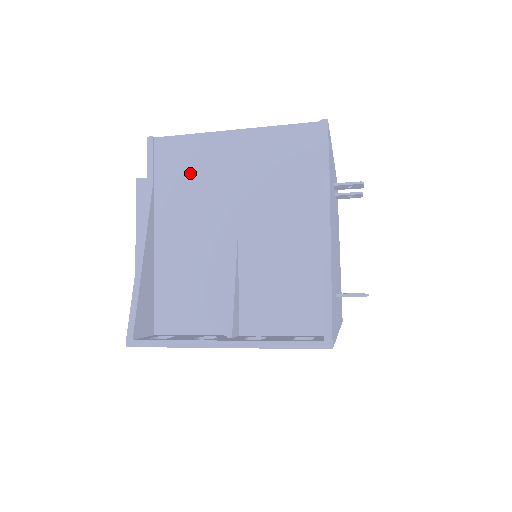
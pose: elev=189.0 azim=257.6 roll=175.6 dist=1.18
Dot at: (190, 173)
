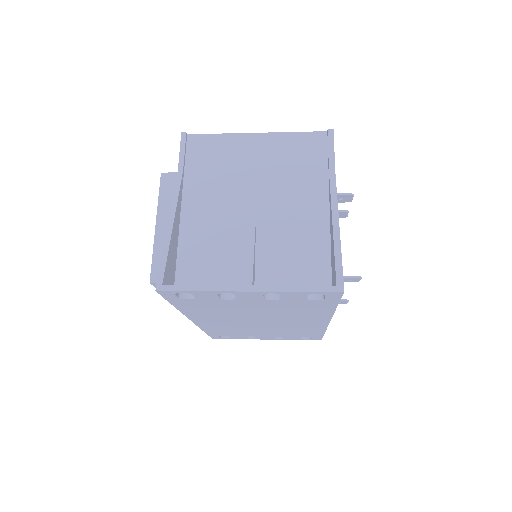
Dot at: (217, 163)
